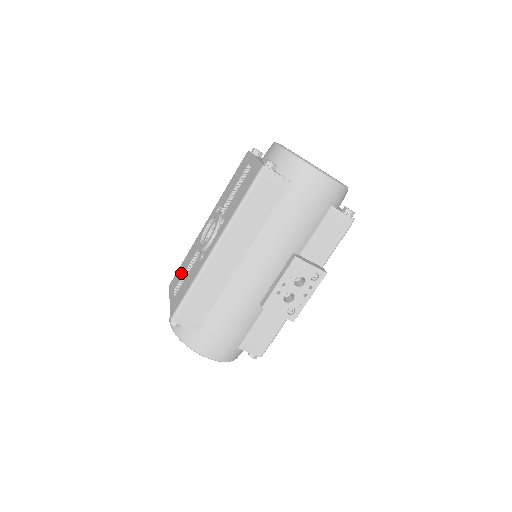
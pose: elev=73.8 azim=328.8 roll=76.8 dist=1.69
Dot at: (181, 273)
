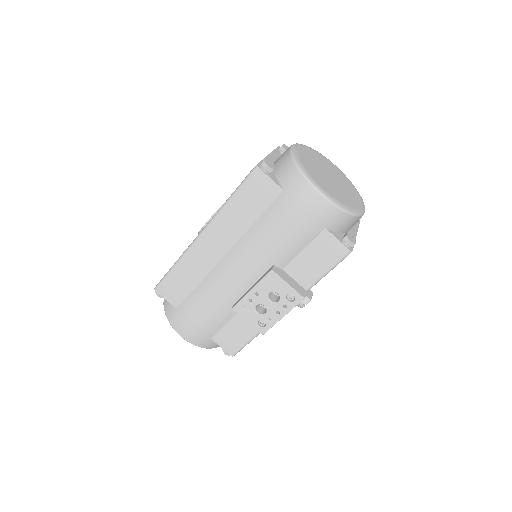
Dot at: occluded
